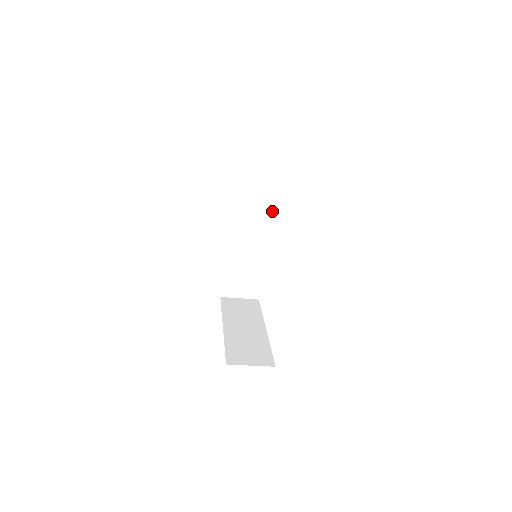
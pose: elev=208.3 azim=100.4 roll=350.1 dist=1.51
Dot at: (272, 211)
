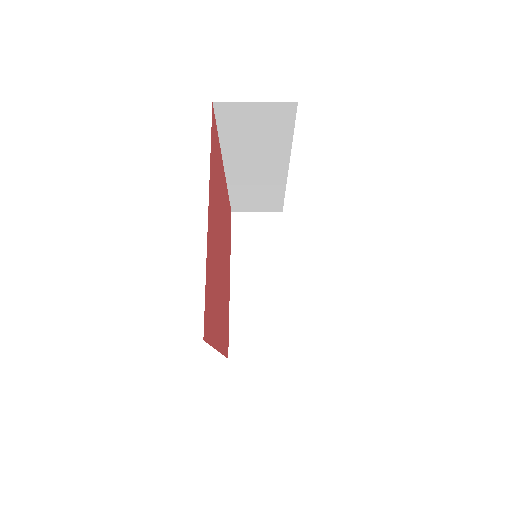
Dot at: (288, 151)
